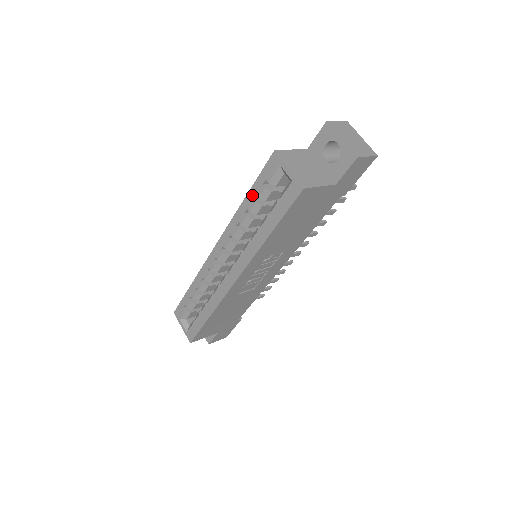
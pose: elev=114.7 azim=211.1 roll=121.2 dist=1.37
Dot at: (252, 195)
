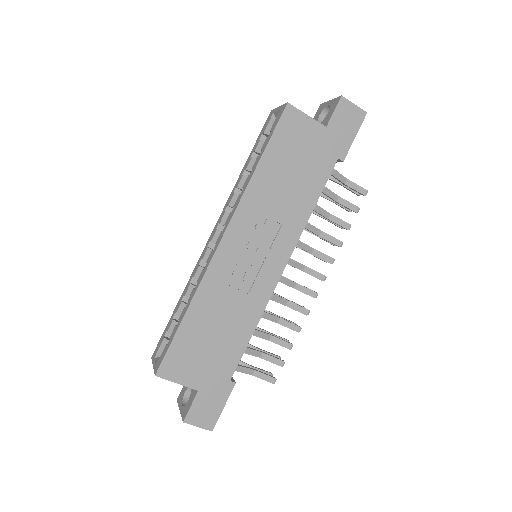
Dot at: (250, 156)
